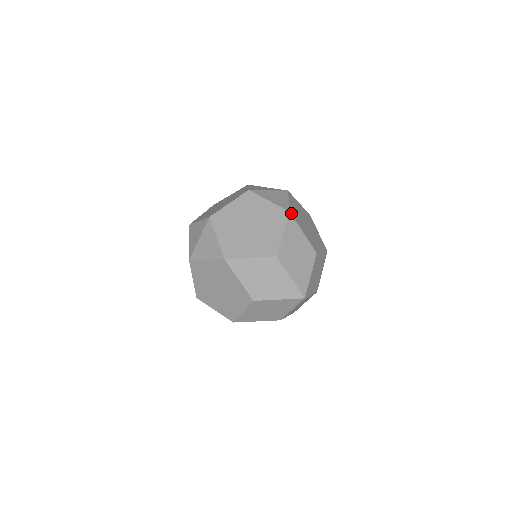
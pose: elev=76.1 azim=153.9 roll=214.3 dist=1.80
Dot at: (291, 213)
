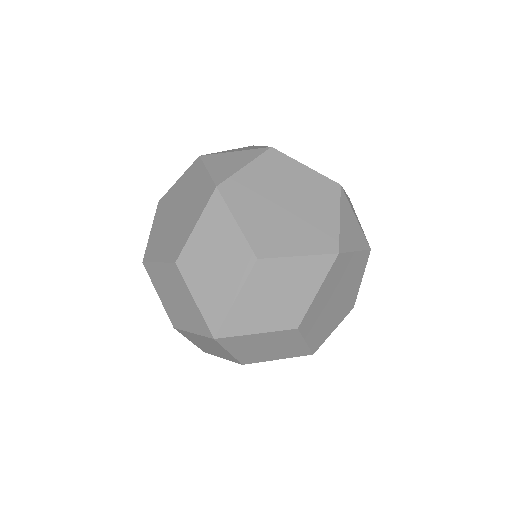
Dot at: (221, 188)
